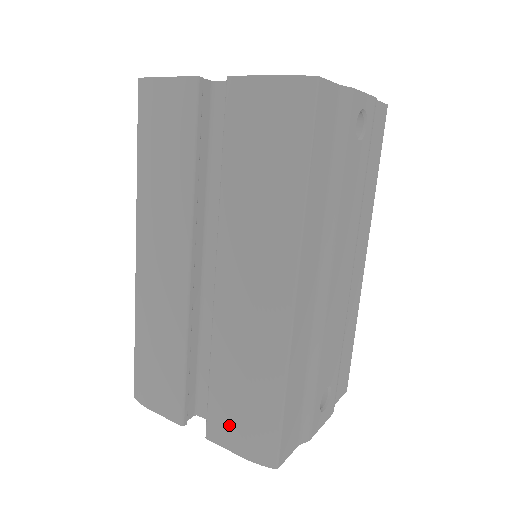
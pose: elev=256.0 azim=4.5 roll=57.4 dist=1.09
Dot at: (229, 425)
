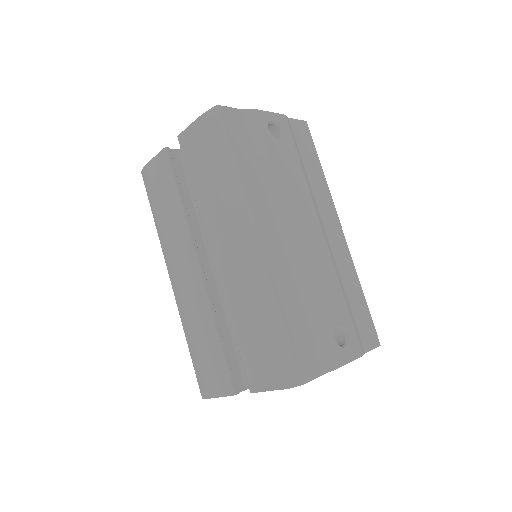
Dot at: (259, 368)
